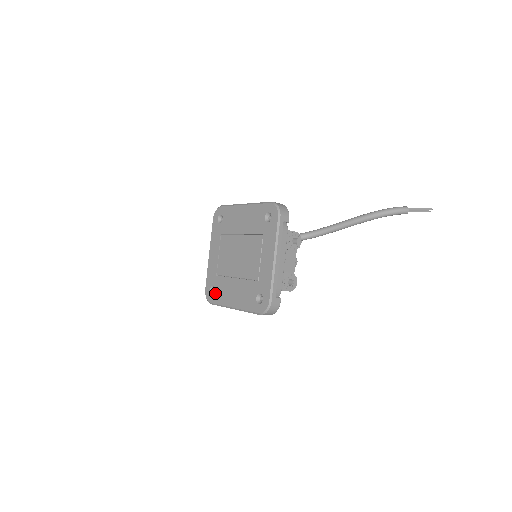
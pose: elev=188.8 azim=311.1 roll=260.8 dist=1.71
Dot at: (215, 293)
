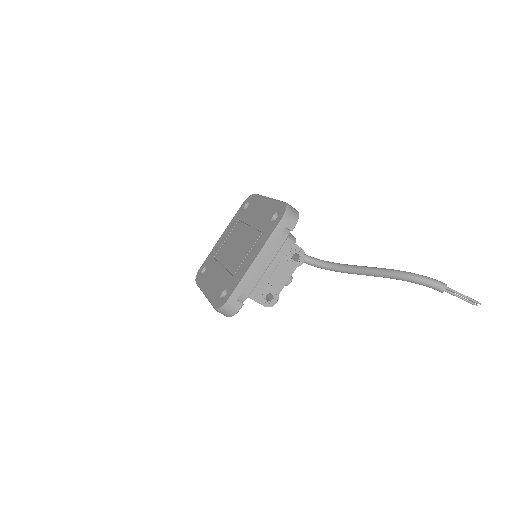
Dot at: (203, 274)
